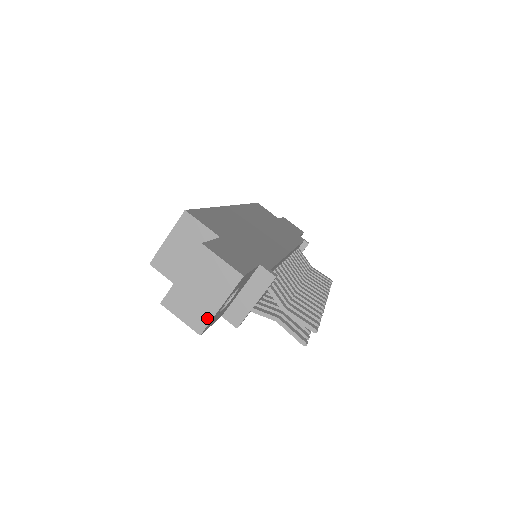
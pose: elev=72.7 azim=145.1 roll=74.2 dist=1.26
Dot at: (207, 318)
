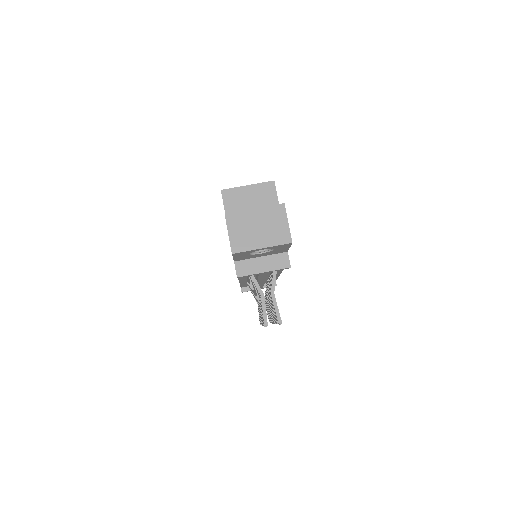
Dot at: (247, 247)
